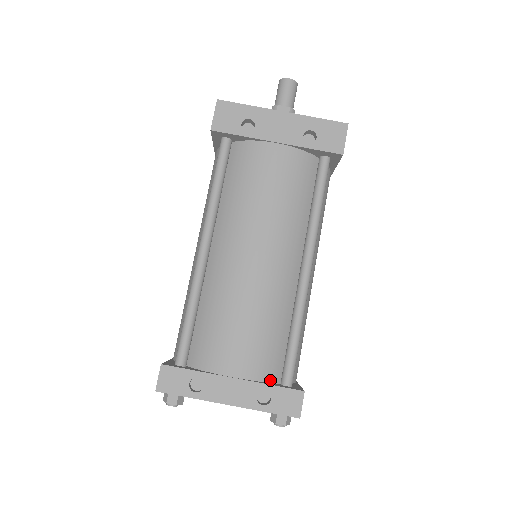
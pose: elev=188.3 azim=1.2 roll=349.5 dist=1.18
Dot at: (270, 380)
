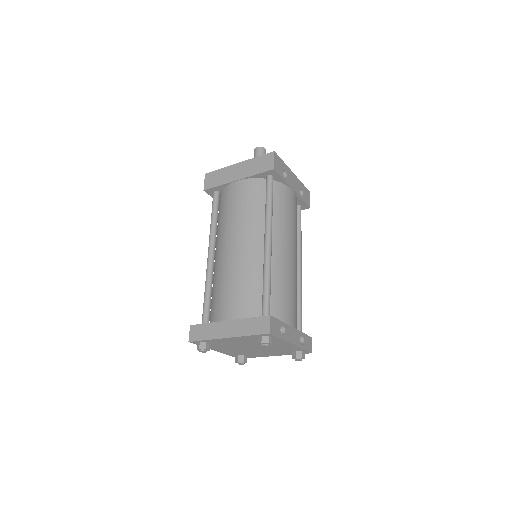
Dot at: occluded
